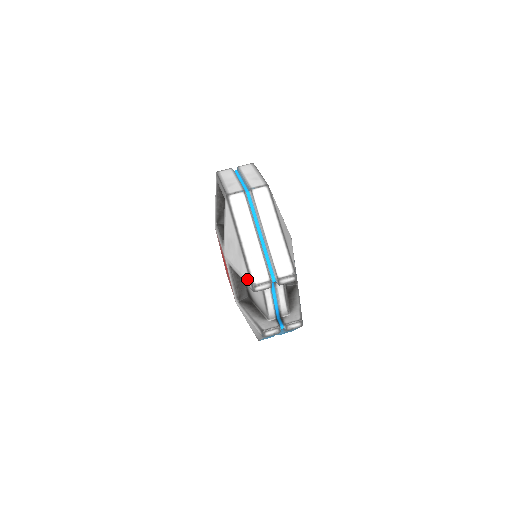
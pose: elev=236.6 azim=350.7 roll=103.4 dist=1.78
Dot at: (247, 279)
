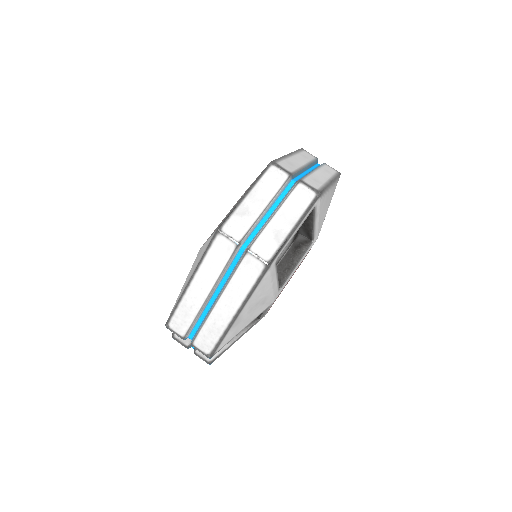
Dot at: (171, 311)
